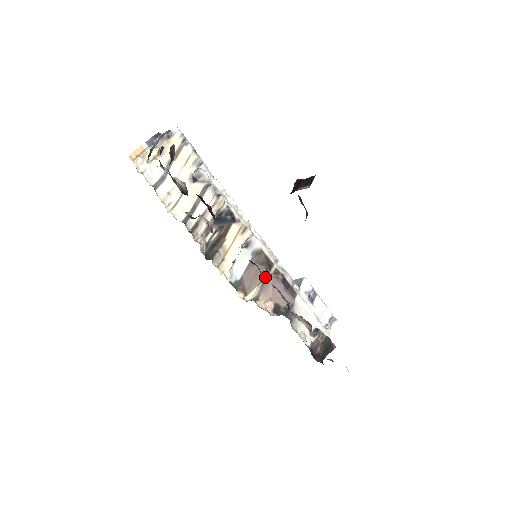
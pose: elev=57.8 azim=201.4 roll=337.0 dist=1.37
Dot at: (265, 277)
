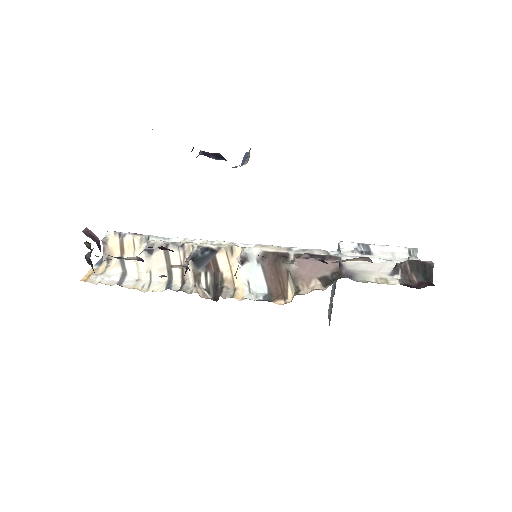
Dot at: (288, 268)
